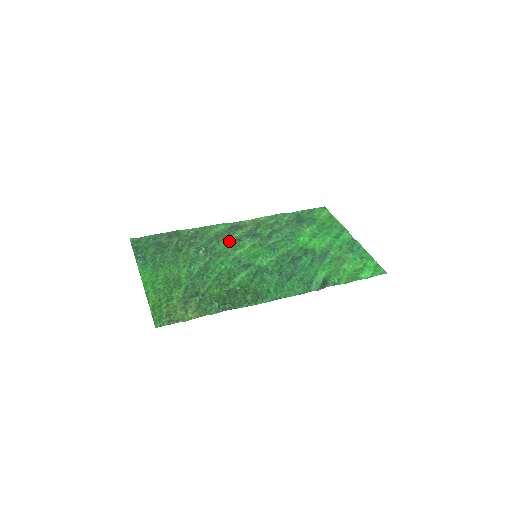
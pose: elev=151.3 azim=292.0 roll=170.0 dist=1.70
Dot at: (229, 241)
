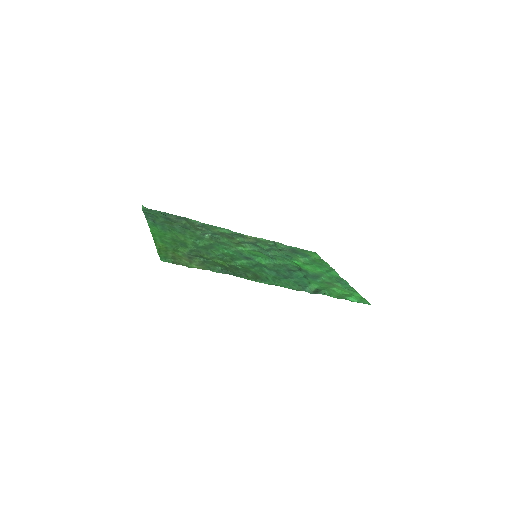
Dot at: (232, 240)
